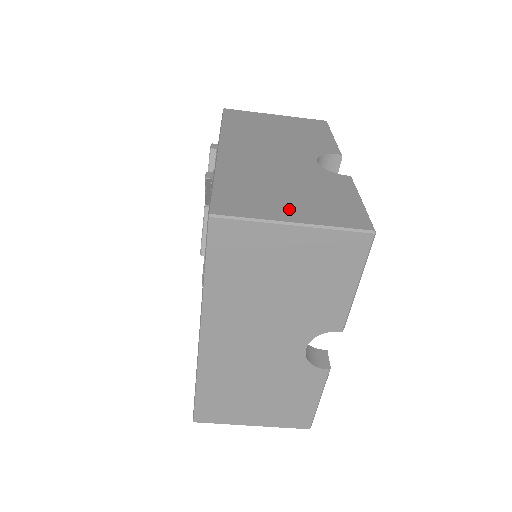
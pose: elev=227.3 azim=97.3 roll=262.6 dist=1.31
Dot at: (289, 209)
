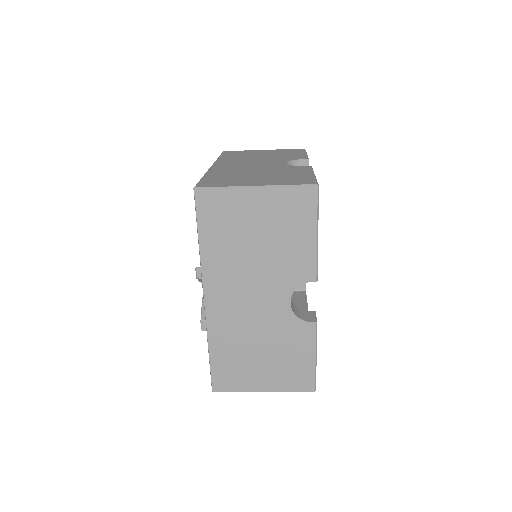
Dot at: (261, 379)
